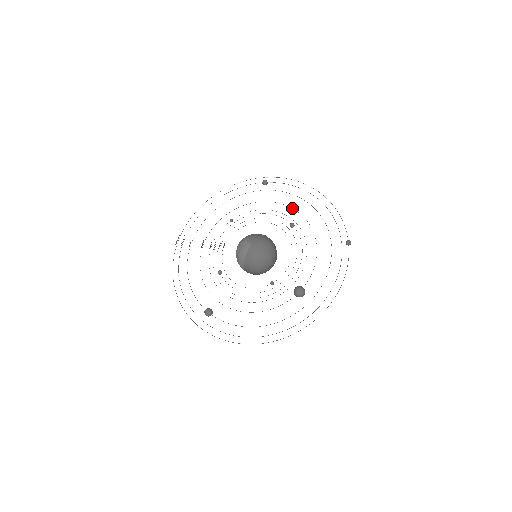
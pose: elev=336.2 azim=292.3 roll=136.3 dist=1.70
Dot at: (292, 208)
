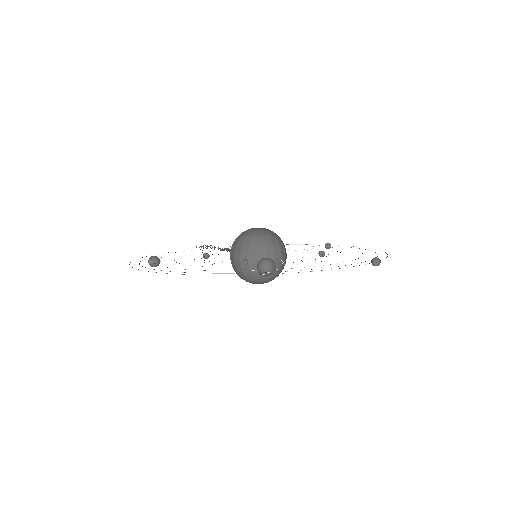
Dot at: occluded
